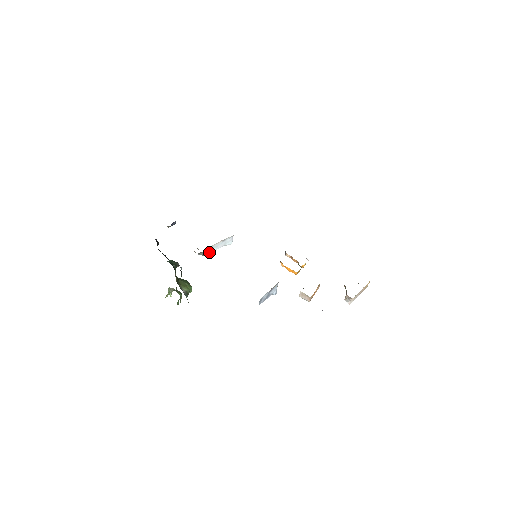
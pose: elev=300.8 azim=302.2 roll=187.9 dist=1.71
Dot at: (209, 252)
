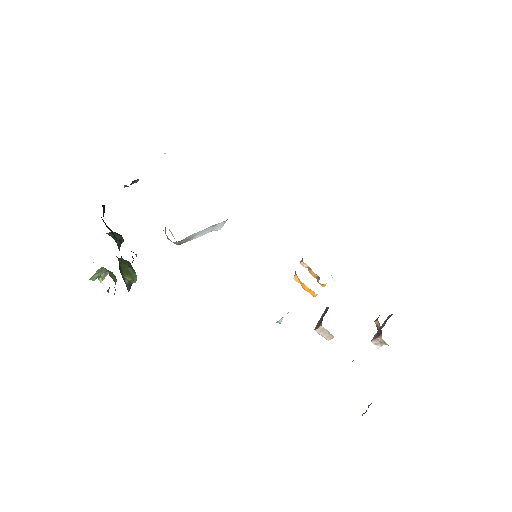
Dot at: (188, 240)
